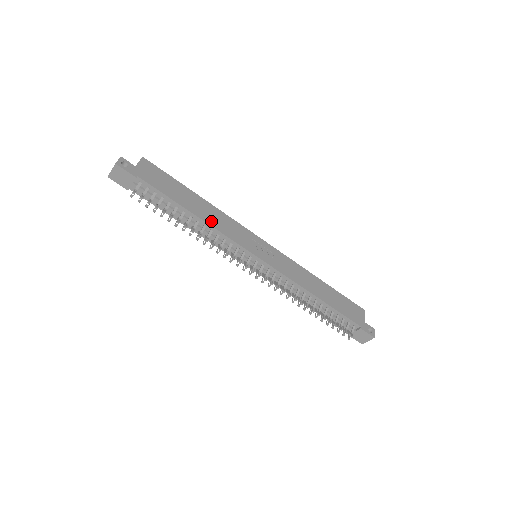
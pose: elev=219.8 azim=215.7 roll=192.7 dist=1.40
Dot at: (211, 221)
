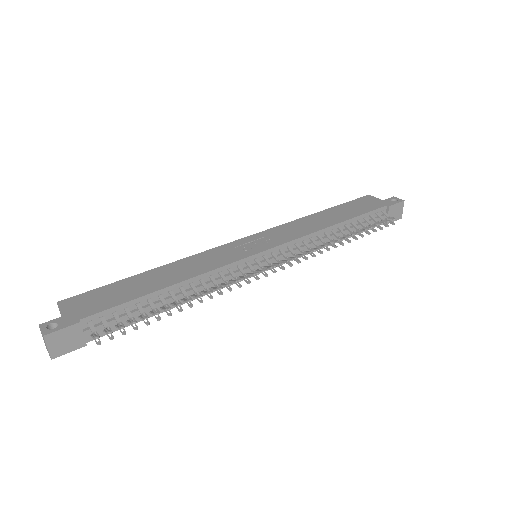
Dot at: (190, 274)
